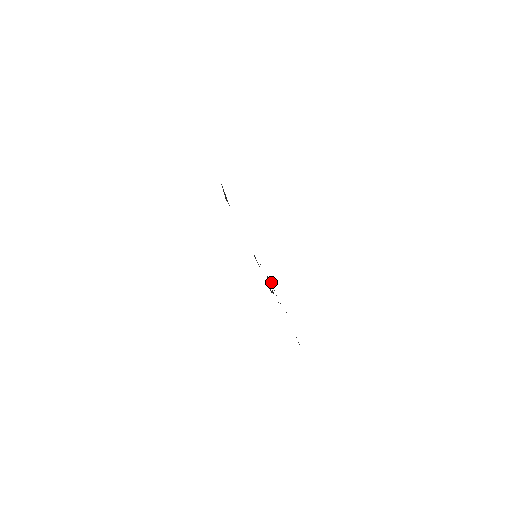
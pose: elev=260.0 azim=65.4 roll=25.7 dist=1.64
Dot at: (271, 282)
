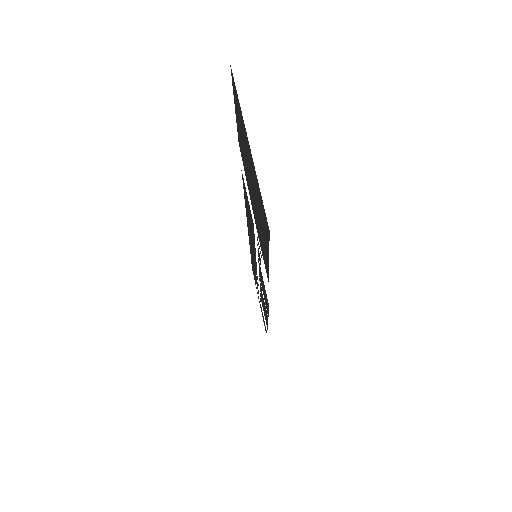
Dot at: (251, 252)
